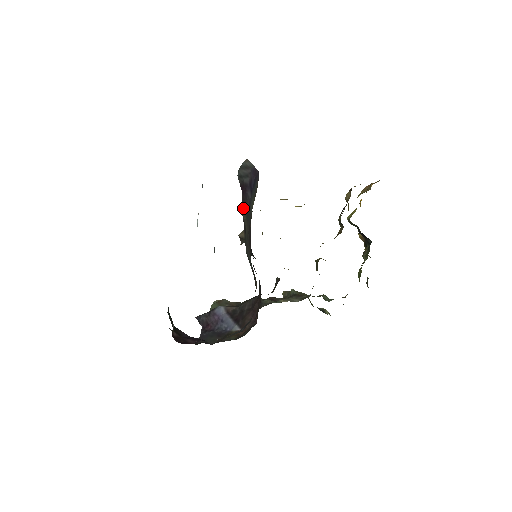
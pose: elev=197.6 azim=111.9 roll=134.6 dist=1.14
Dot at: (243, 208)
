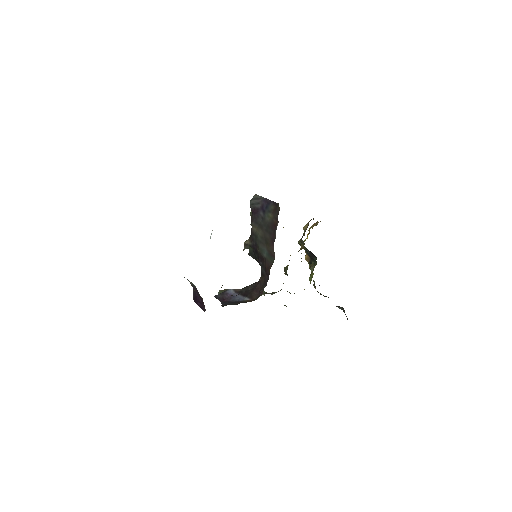
Dot at: (254, 223)
